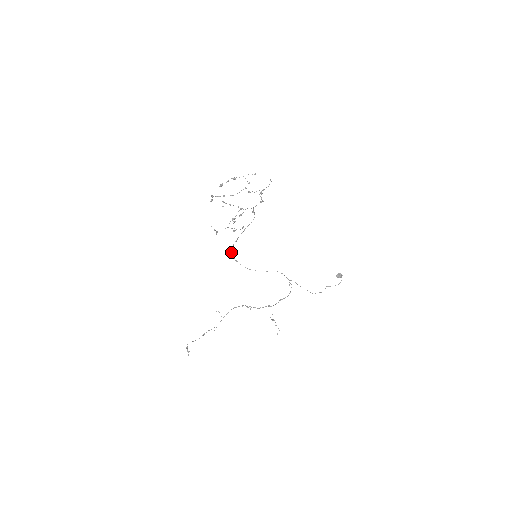
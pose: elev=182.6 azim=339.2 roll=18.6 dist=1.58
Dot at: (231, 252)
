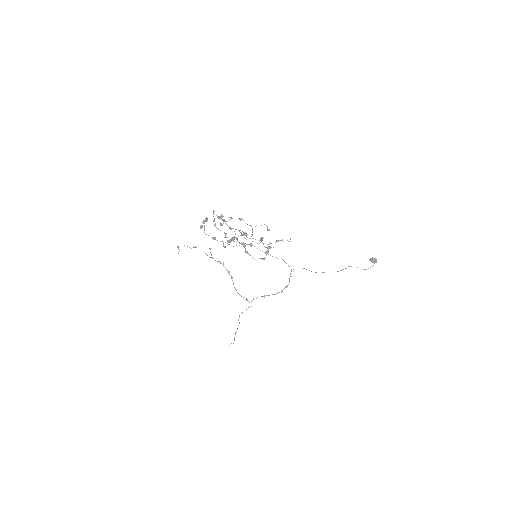
Dot at: (235, 229)
